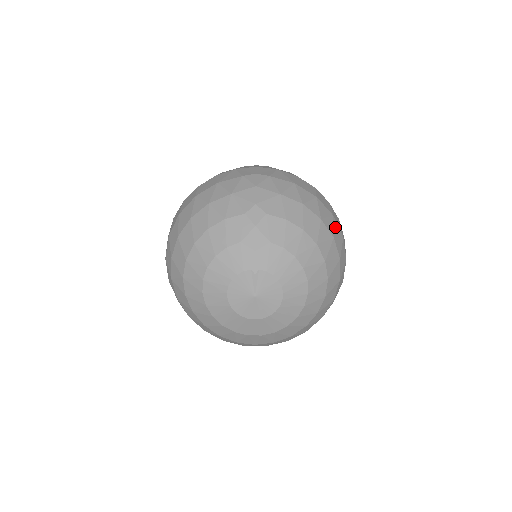
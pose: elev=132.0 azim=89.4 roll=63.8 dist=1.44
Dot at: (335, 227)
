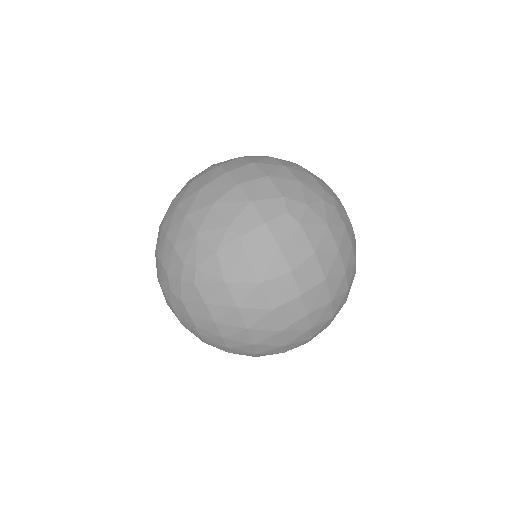
Dot at: (272, 339)
